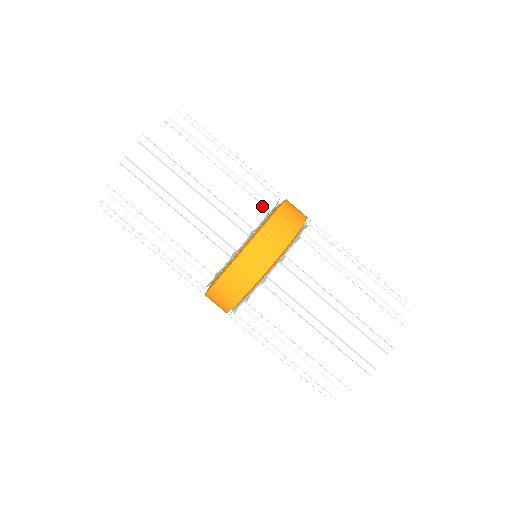
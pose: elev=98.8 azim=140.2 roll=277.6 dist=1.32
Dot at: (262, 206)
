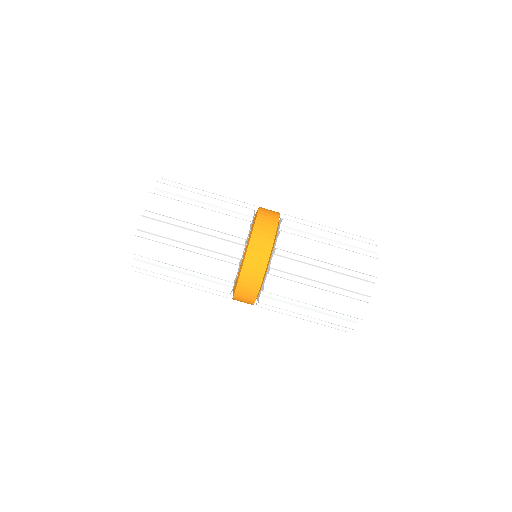
Dot at: (250, 204)
